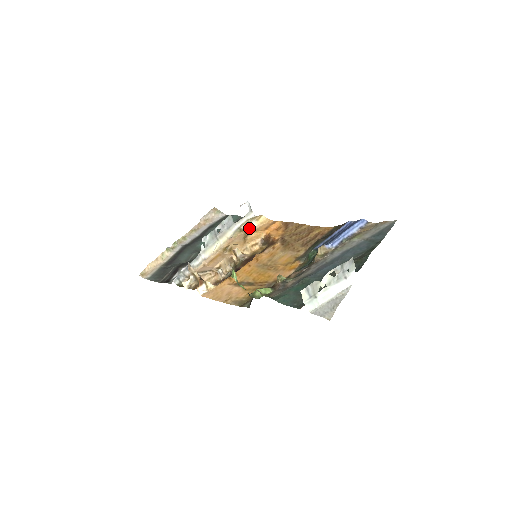
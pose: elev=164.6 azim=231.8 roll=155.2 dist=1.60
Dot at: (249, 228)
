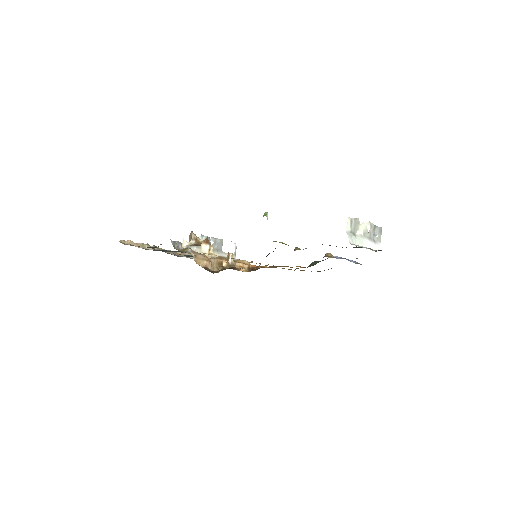
Dot at: occluded
